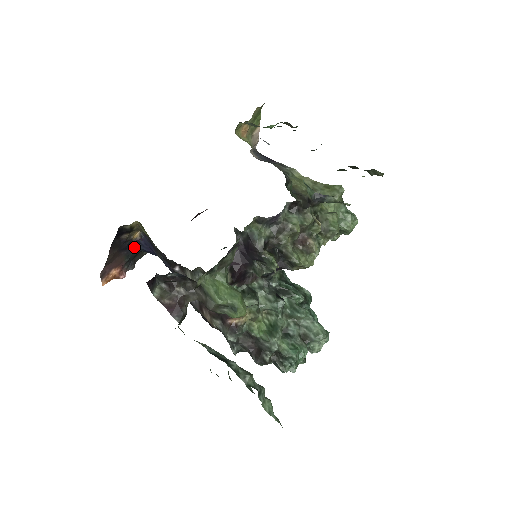
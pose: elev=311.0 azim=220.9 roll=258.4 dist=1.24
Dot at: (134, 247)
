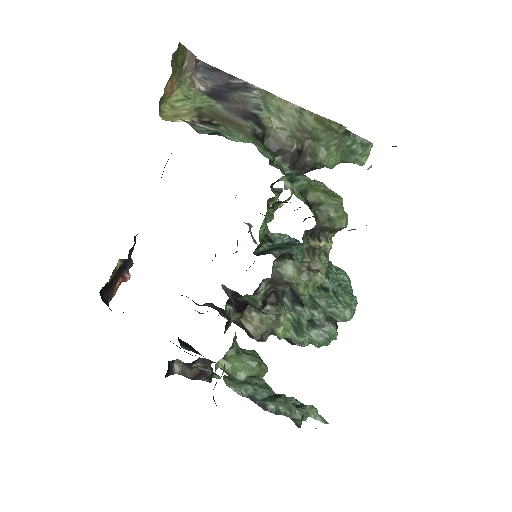
Dot at: (122, 266)
